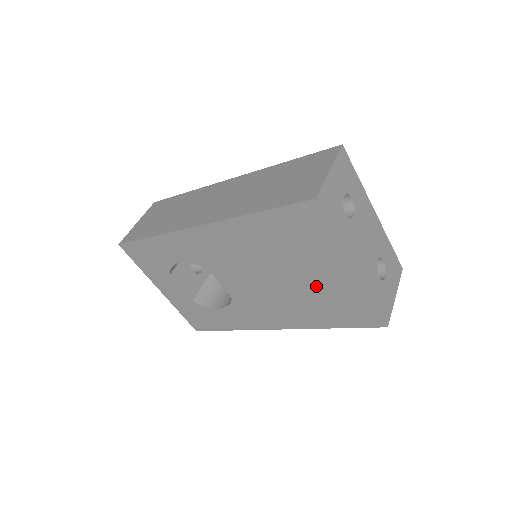
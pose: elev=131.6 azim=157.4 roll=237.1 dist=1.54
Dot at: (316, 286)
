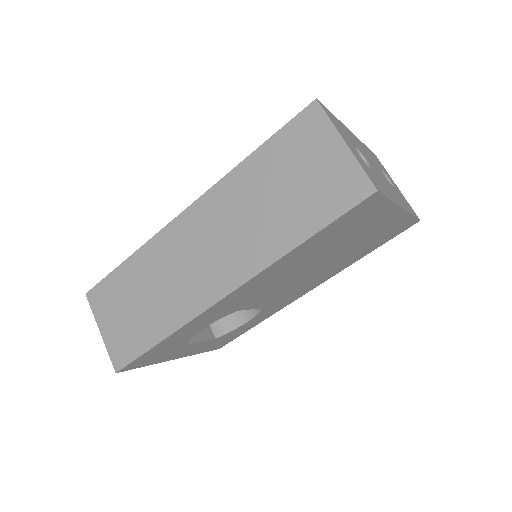
Dot at: (358, 244)
